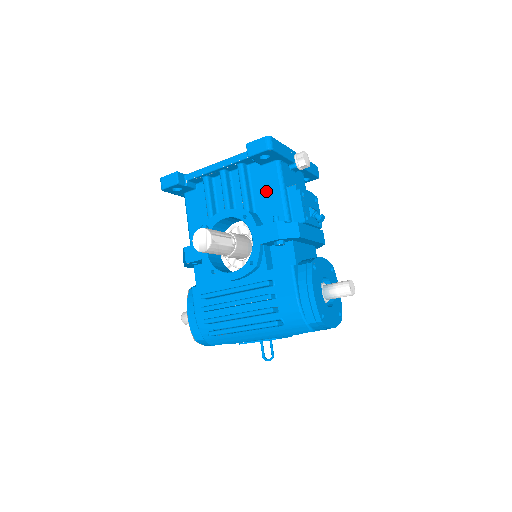
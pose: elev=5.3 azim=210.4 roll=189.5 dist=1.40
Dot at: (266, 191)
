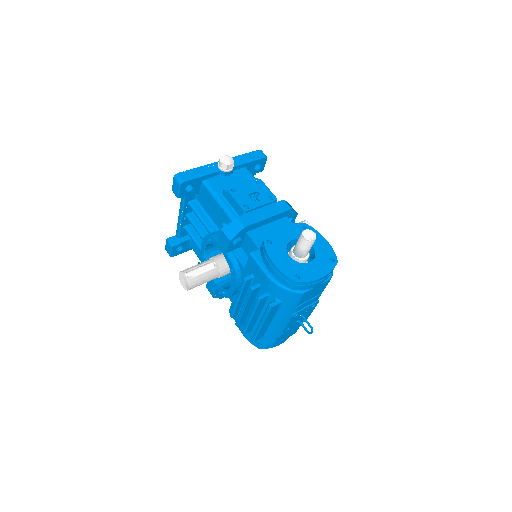
Dot at: (213, 209)
